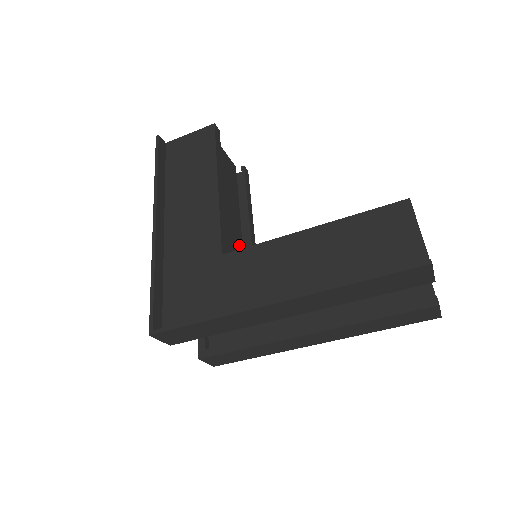
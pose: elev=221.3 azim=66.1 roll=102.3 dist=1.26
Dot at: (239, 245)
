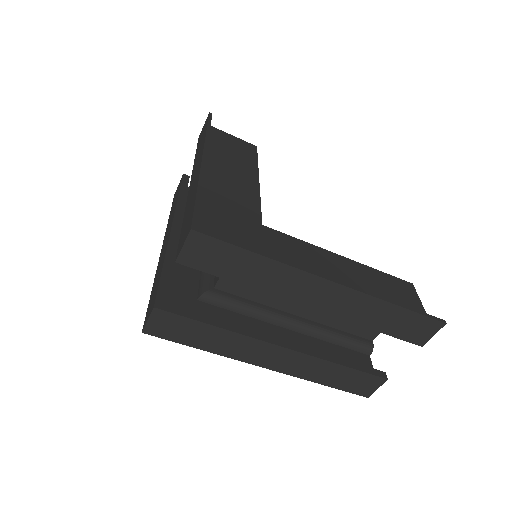
Dot at: occluded
